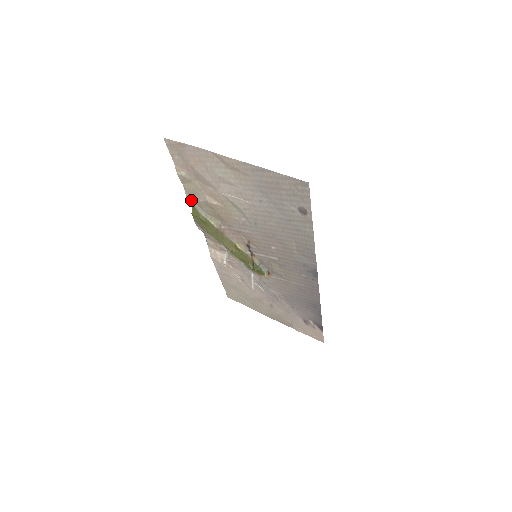
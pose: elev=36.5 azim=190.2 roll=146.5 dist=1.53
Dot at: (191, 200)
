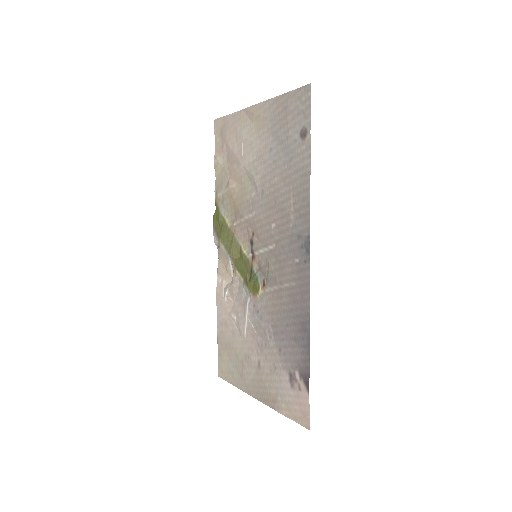
Dot at: (217, 197)
